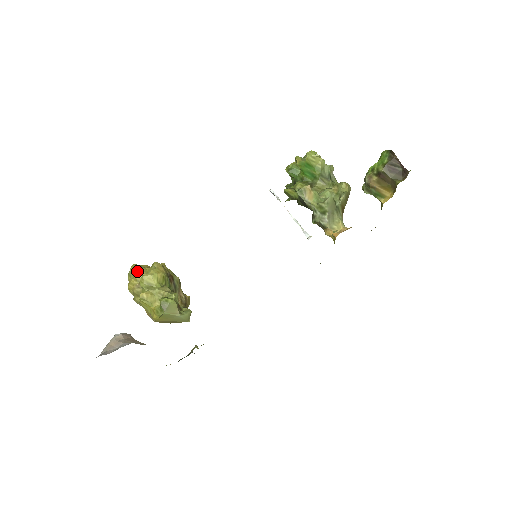
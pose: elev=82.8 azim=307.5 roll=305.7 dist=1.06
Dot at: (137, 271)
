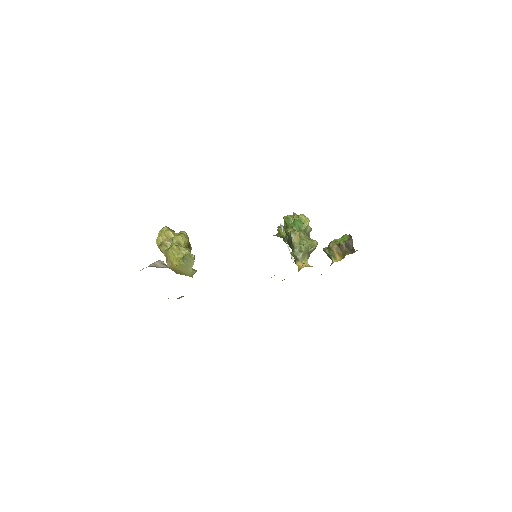
Dot at: (169, 231)
